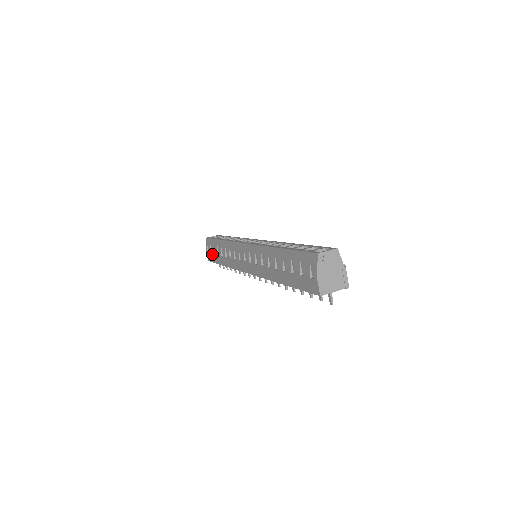
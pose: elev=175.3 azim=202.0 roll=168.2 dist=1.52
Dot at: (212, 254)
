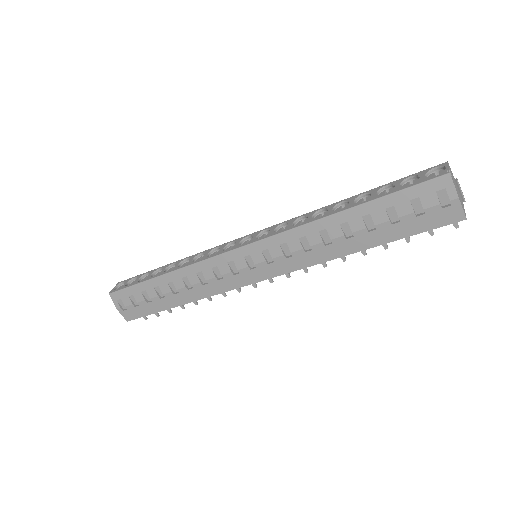
Dot at: (141, 306)
